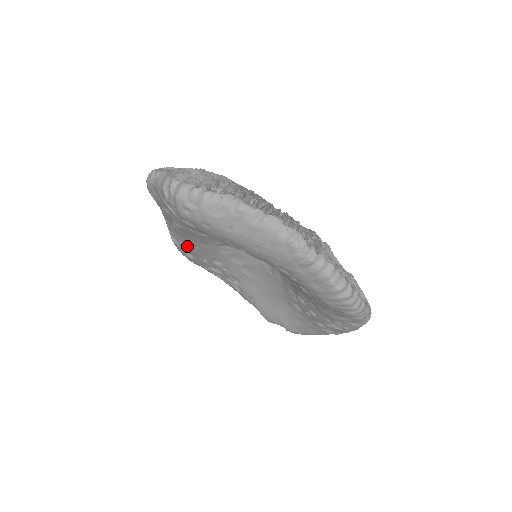
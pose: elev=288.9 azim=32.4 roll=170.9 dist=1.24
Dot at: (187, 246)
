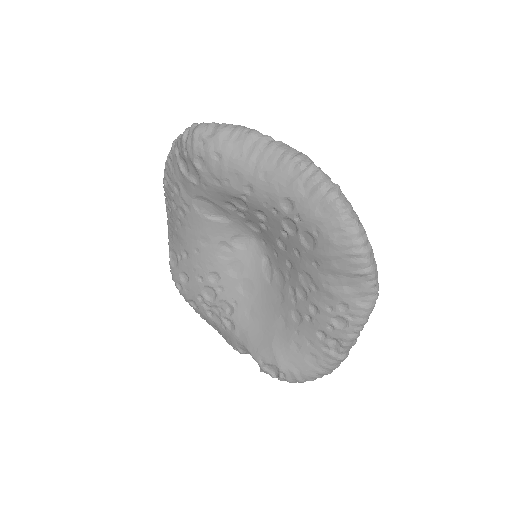
Dot at: (185, 259)
